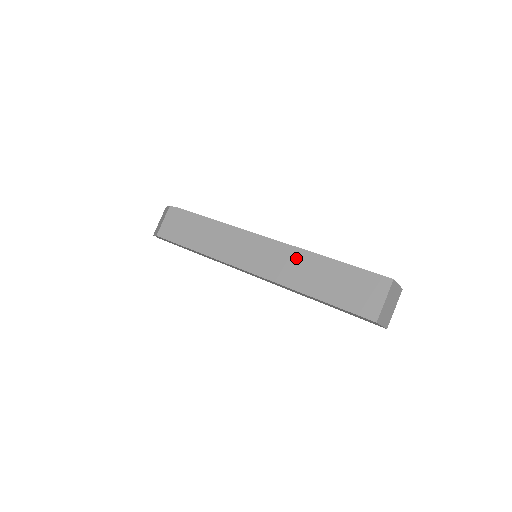
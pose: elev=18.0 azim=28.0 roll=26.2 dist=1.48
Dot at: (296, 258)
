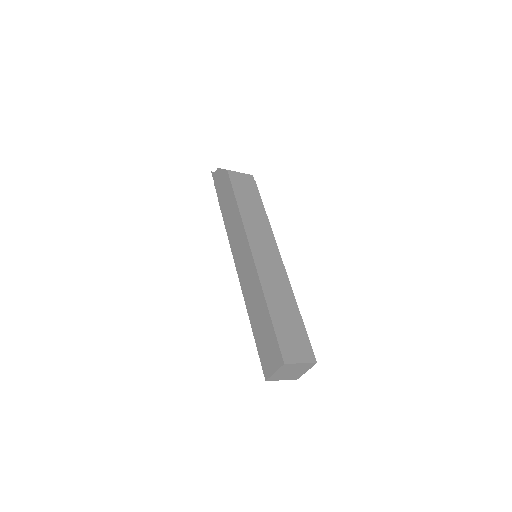
Dot at: (284, 285)
